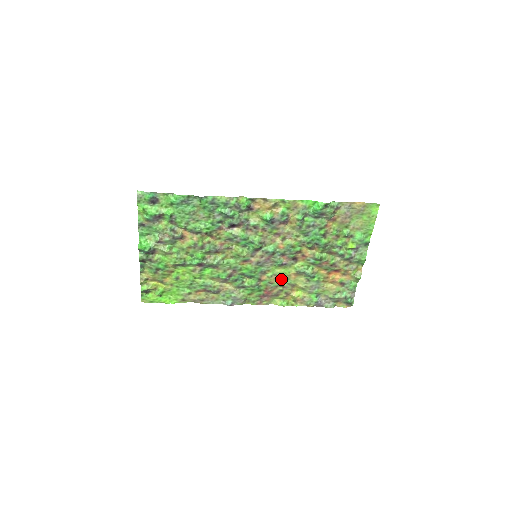
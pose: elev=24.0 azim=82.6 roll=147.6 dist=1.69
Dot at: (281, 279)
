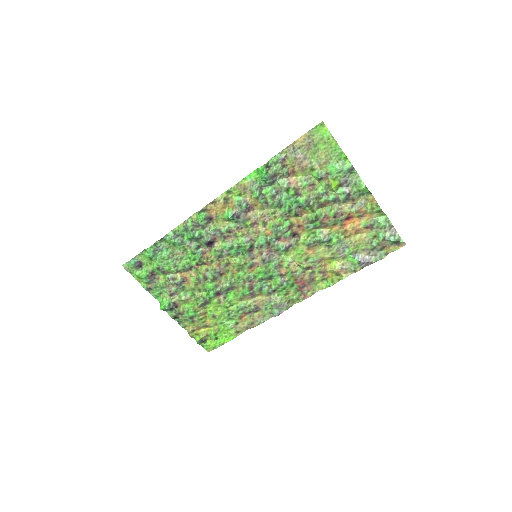
Dot at: (301, 262)
